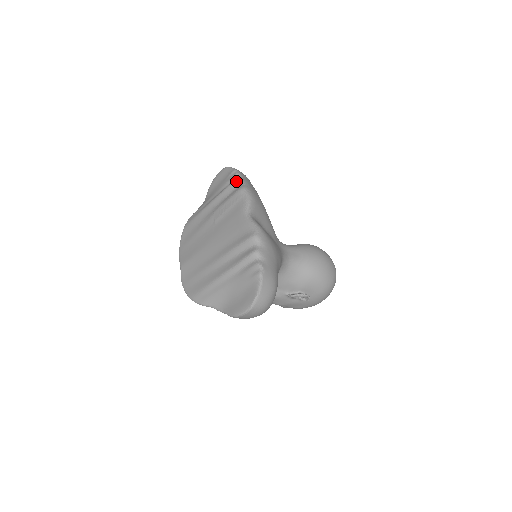
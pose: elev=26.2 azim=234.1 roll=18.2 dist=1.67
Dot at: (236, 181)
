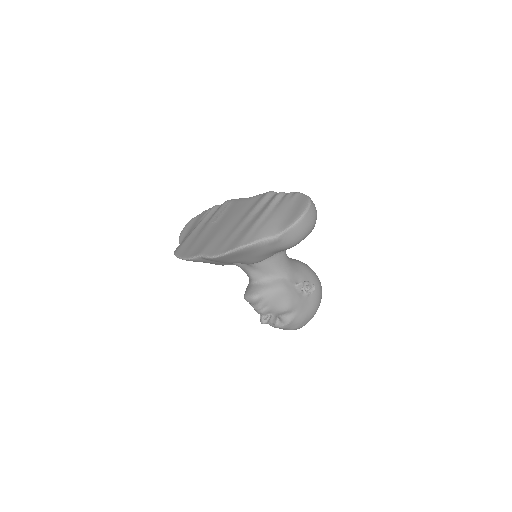
Dot at: (216, 205)
